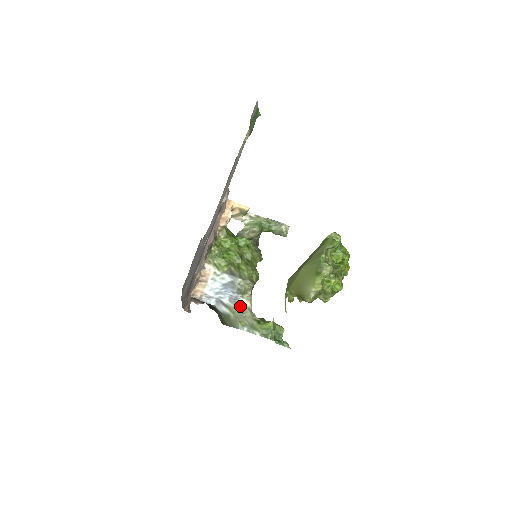
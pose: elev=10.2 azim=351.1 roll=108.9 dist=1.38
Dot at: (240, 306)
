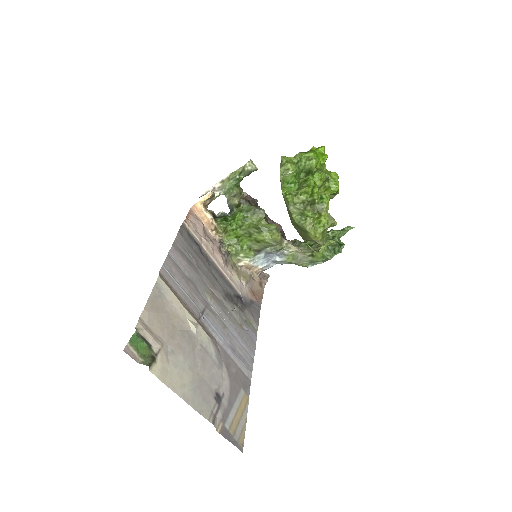
Dot at: (290, 254)
